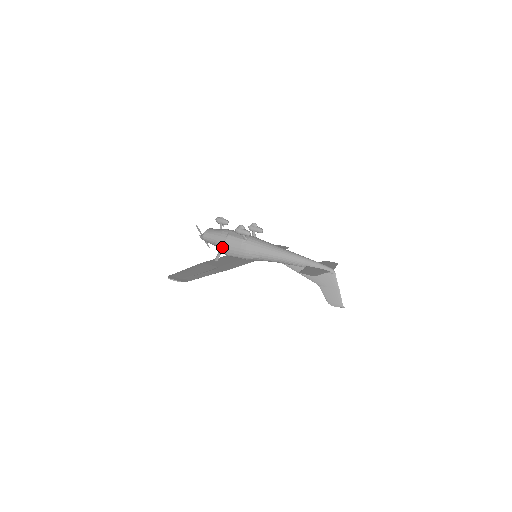
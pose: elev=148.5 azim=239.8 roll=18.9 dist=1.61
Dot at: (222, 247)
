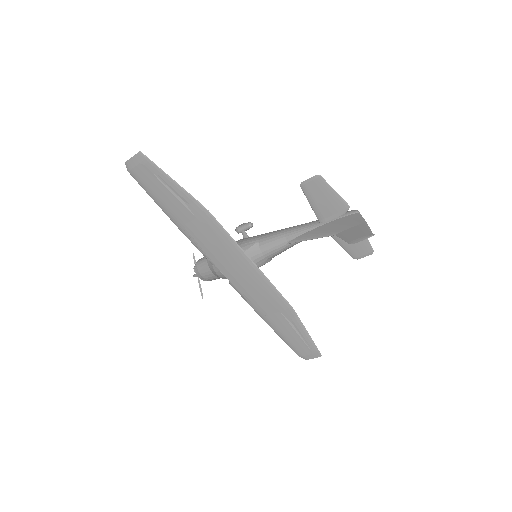
Dot at: occluded
